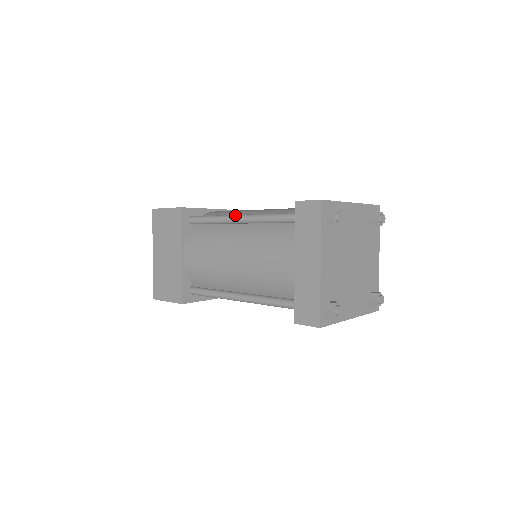
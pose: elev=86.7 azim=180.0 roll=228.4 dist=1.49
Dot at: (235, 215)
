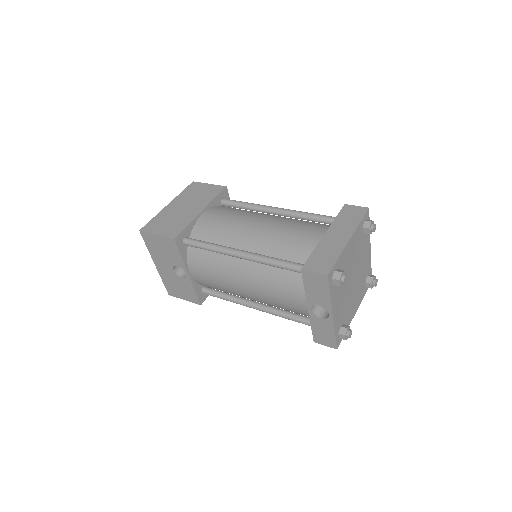
Dot at: (274, 207)
